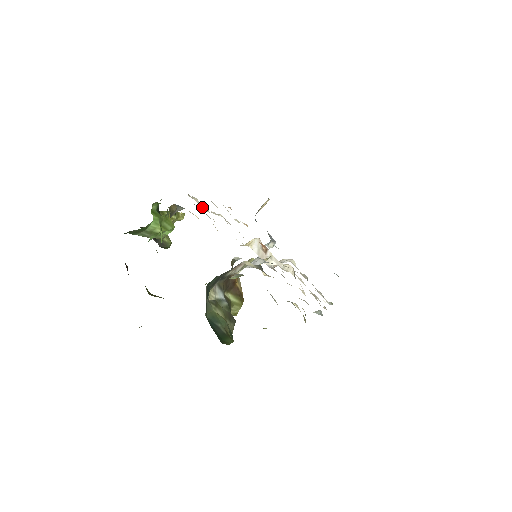
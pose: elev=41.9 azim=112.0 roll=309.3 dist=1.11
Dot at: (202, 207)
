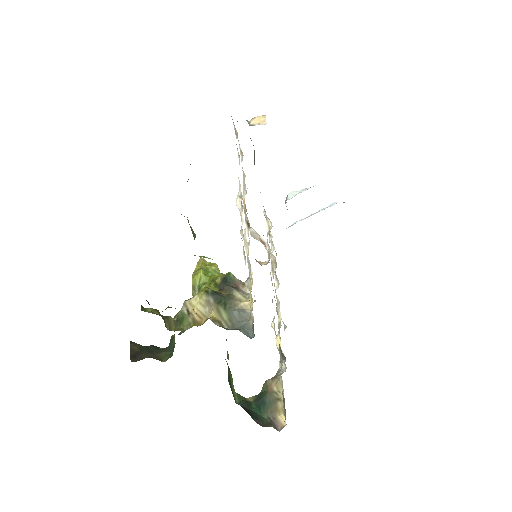
Dot at: occluded
